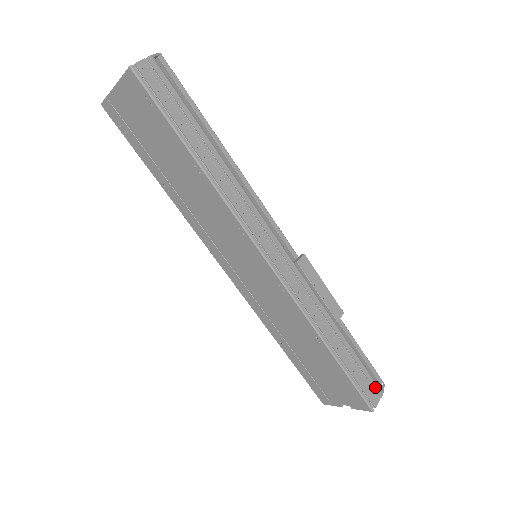
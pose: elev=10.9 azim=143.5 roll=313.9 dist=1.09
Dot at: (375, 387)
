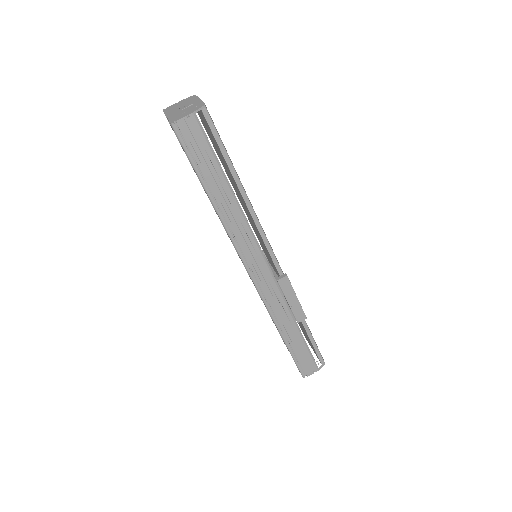
Dot at: (313, 366)
